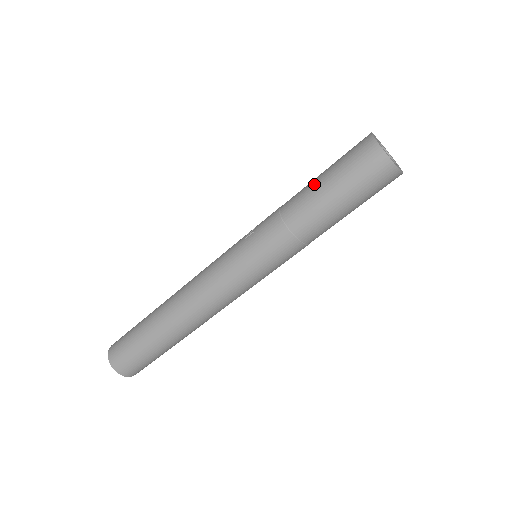
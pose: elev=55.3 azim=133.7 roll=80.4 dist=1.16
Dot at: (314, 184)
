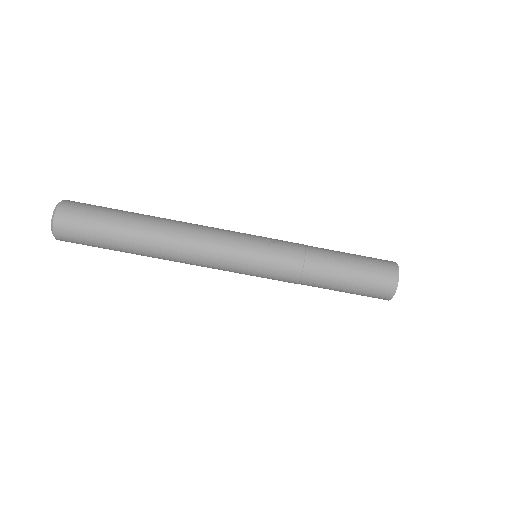
Dot at: (343, 261)
